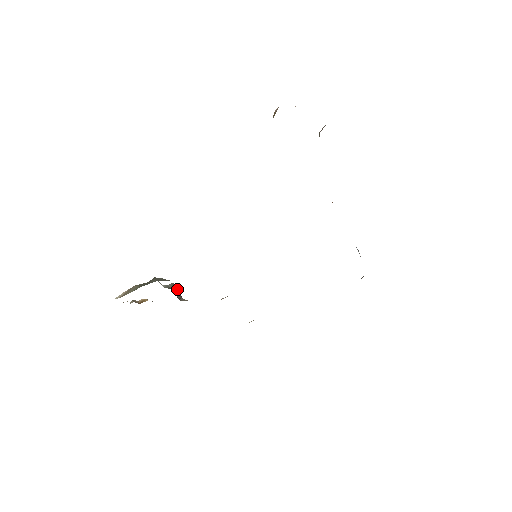
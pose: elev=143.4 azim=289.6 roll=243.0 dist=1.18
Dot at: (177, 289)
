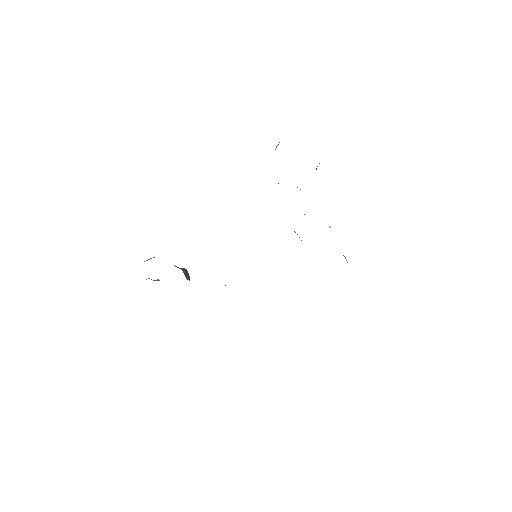
Dot at: (186, 273)
